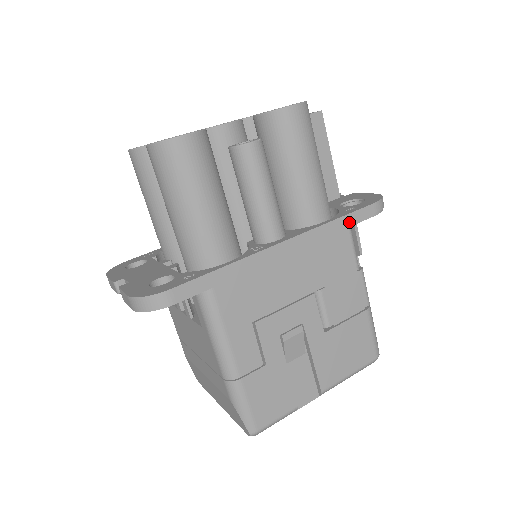
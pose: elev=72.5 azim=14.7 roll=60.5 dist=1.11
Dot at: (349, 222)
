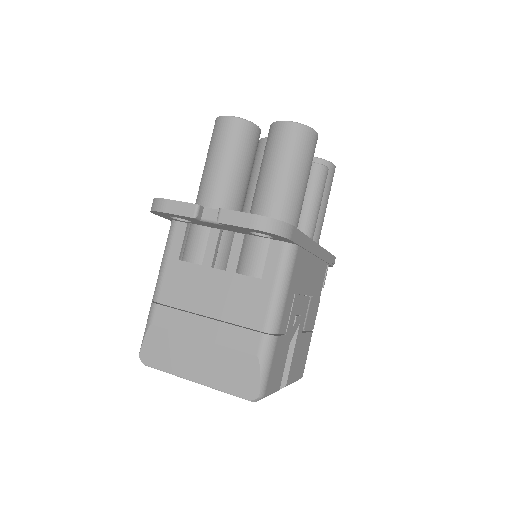
Dot at: (330, 260)
